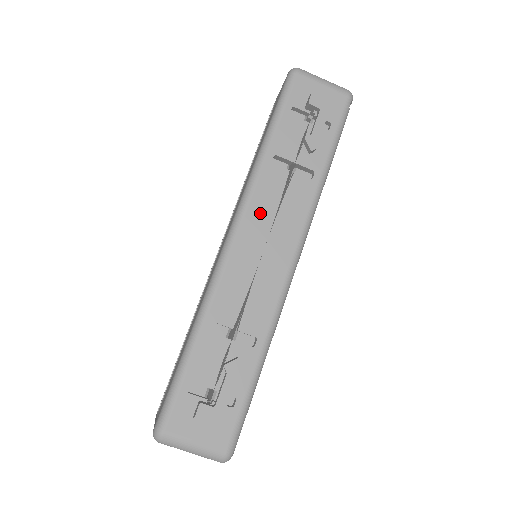
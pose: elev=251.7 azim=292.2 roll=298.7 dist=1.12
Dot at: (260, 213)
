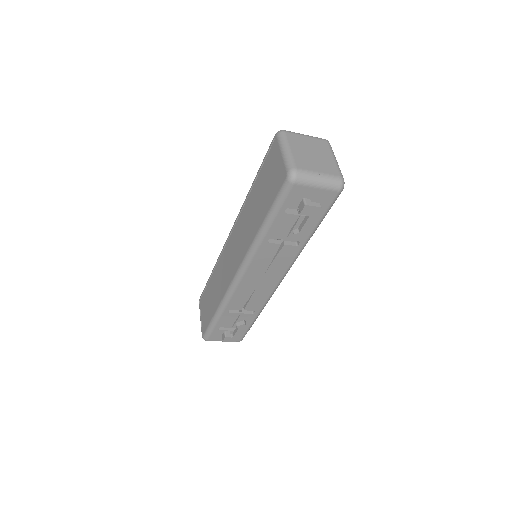
Dot at: (258, 267)
